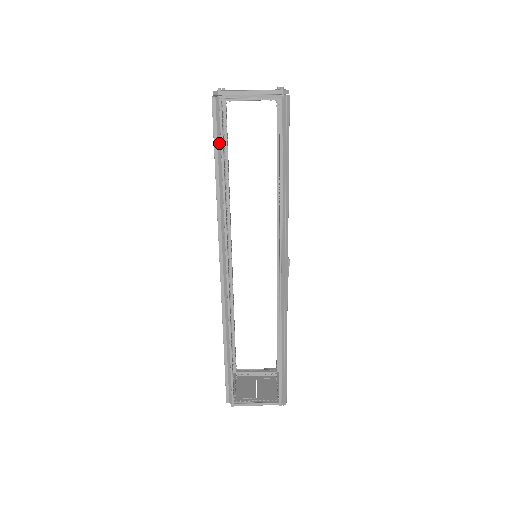
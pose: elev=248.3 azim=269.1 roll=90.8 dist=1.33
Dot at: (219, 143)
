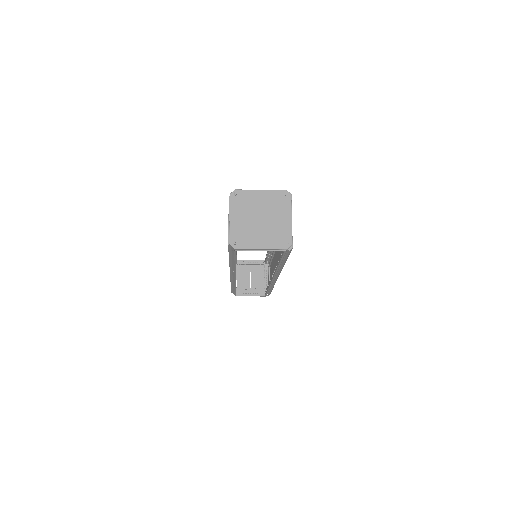
Dot at: (233, 256)
